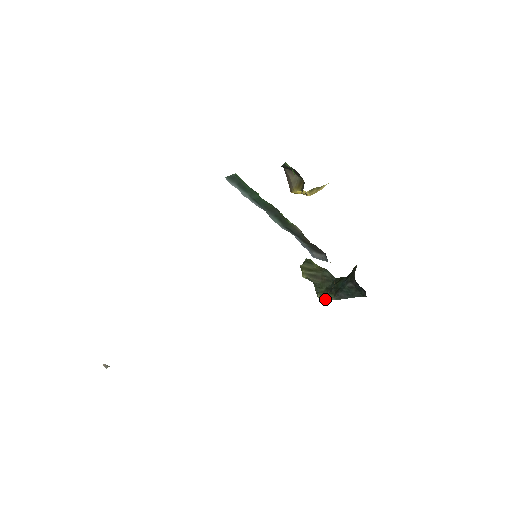
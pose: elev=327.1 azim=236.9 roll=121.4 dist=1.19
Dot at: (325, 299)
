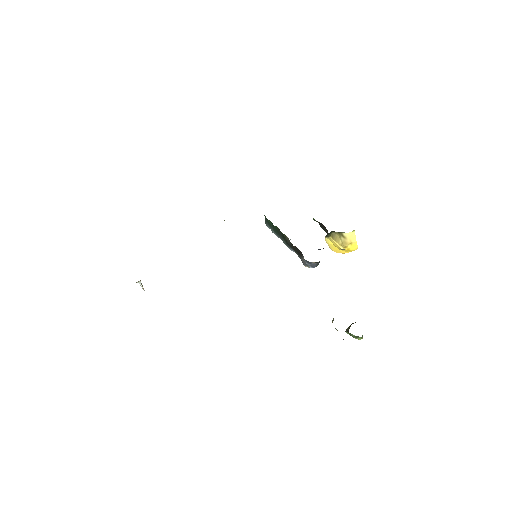
Dot at: occluded
